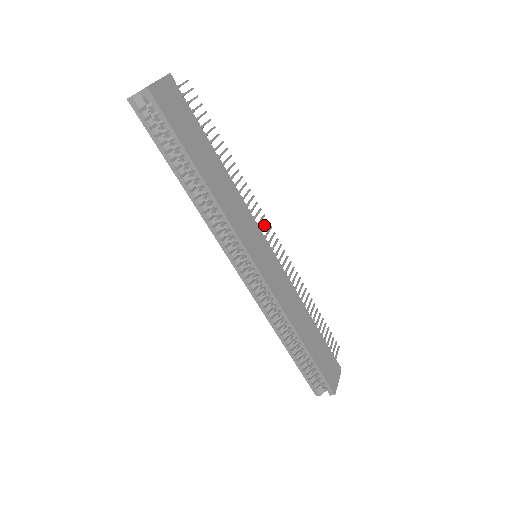
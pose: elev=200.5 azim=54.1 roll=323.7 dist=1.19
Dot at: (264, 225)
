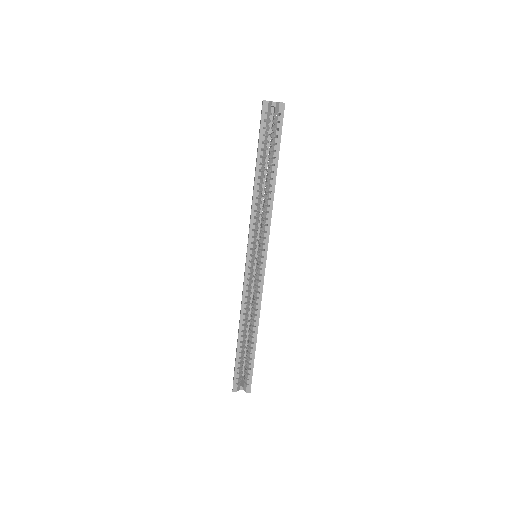
Dot at: occluded
